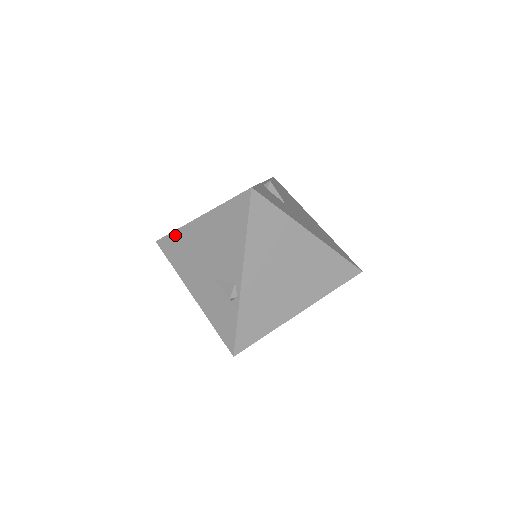
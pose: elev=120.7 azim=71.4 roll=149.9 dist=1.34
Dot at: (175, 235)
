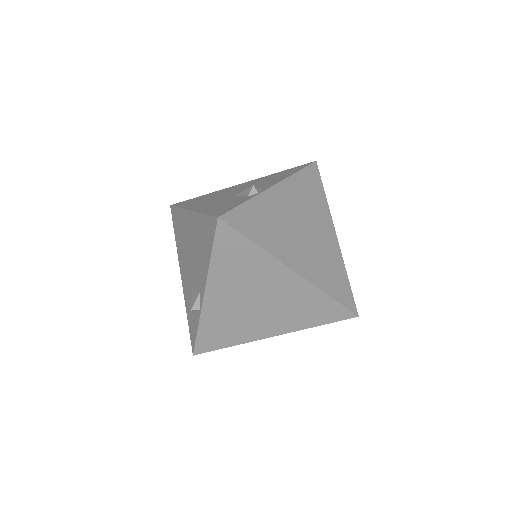
Dot at: (202, 196)
